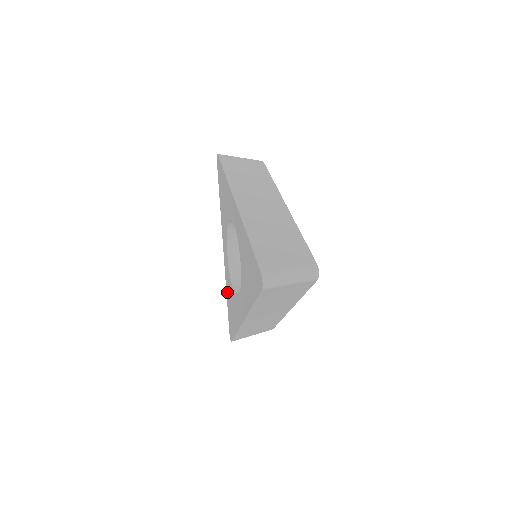
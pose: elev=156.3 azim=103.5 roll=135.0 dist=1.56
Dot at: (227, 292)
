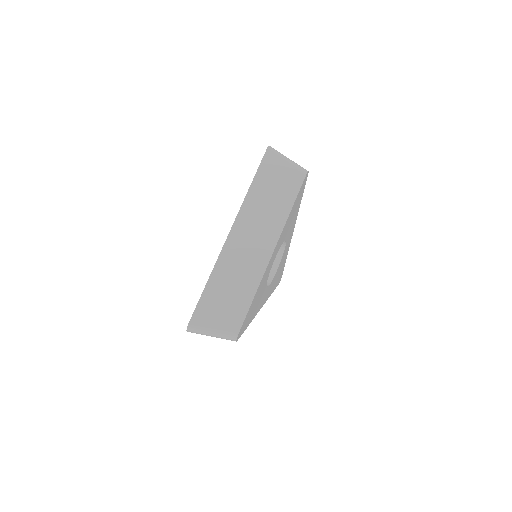
Dot at: occluded
